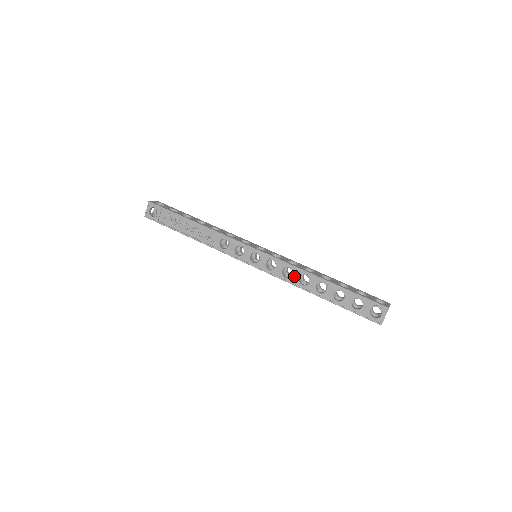
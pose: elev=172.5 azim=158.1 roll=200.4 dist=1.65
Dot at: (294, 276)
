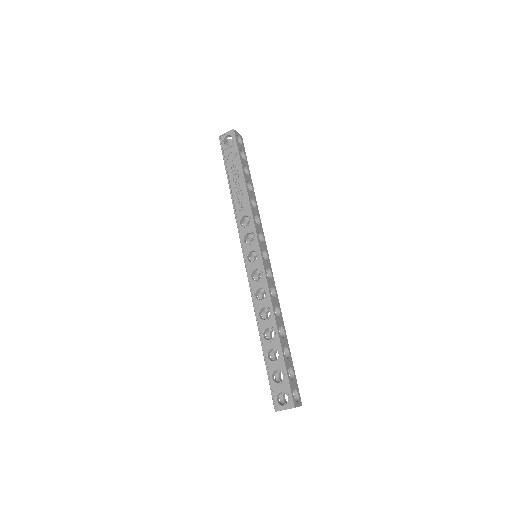
Dot at: (262, 302)
